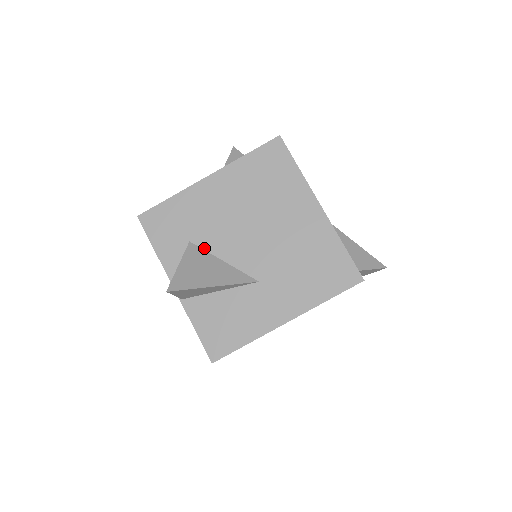
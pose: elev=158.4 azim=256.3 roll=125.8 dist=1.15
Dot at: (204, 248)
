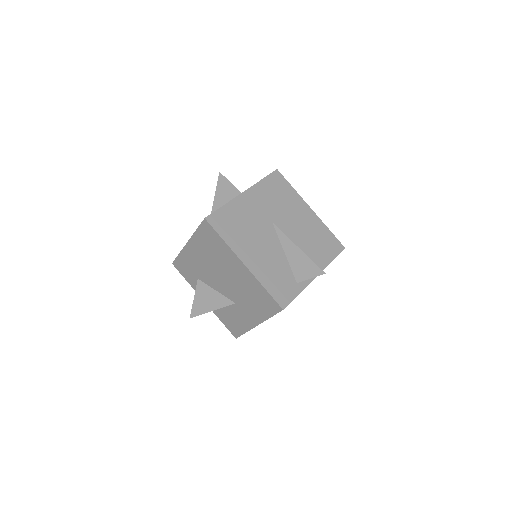
Dot at: (205, 283)
